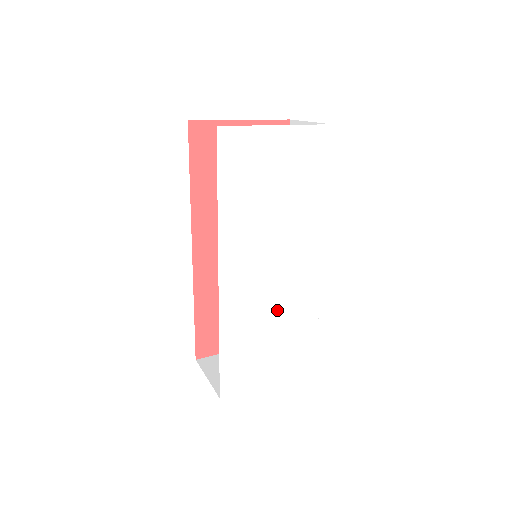
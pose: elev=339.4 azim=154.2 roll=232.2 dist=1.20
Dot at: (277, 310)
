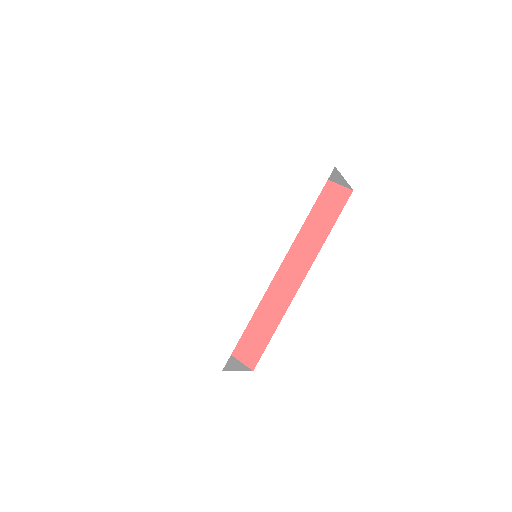
Dot at: (227, 285)
